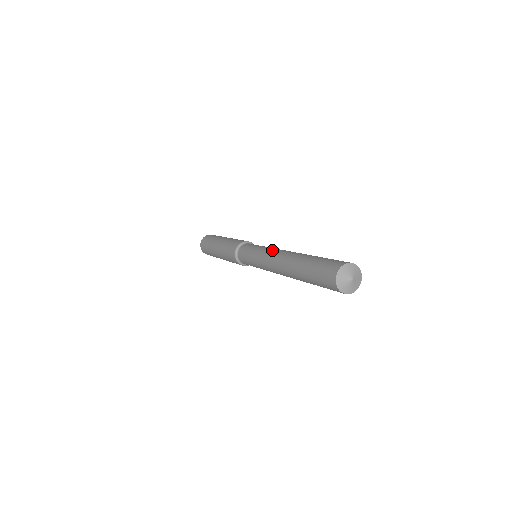
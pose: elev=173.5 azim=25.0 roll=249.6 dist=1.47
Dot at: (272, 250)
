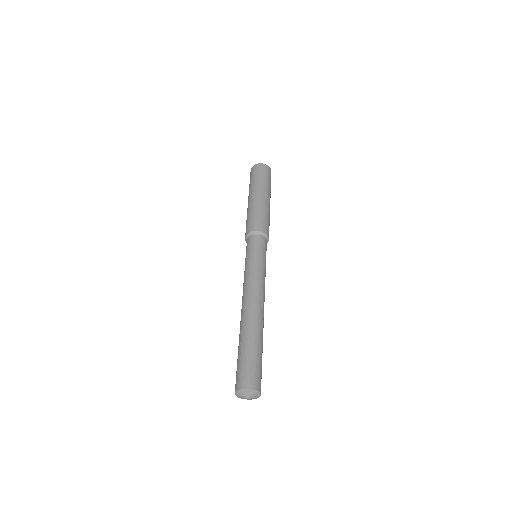
Dot at: (257, 284)
